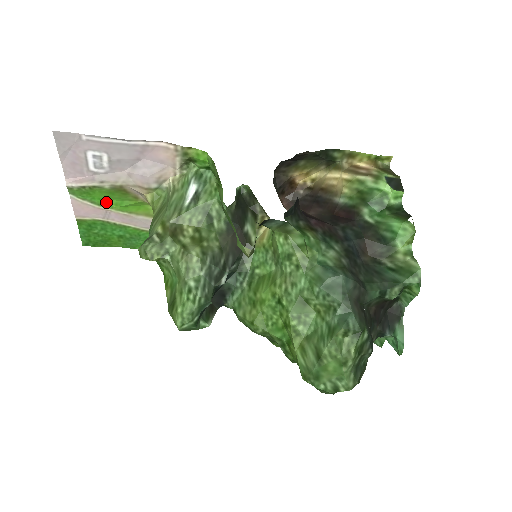
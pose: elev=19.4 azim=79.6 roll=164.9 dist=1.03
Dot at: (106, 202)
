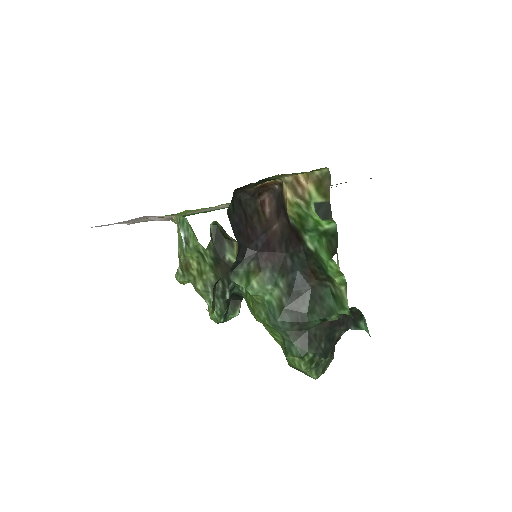
Dot at: occluded
